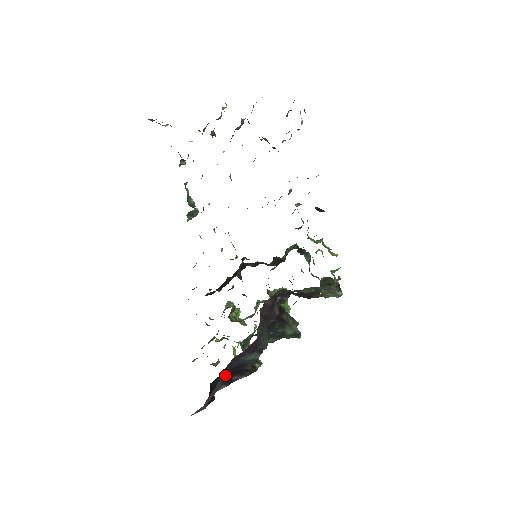
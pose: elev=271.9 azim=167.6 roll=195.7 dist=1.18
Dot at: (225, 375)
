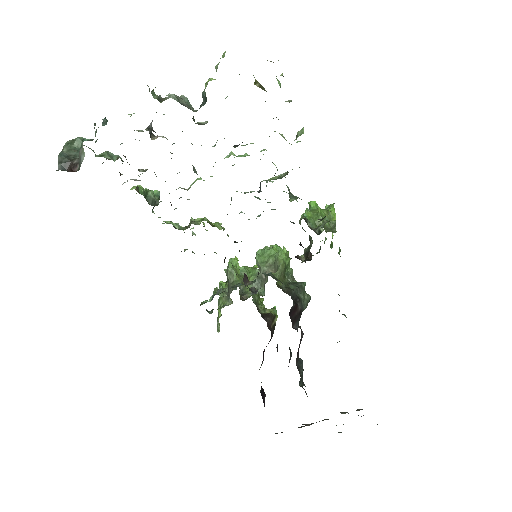
Dot at: occluded
